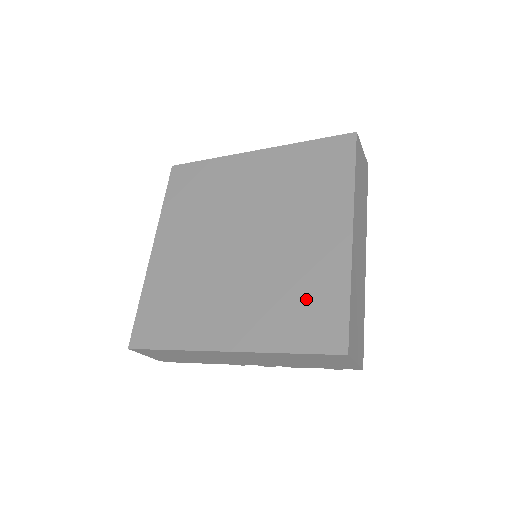
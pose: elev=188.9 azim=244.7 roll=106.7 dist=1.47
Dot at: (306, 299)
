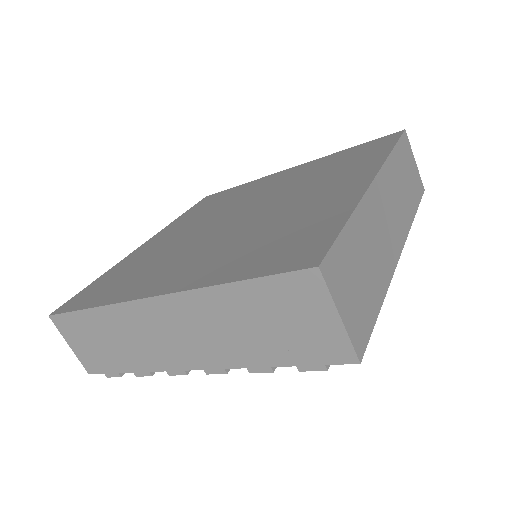
Dot at: (285, 235)
